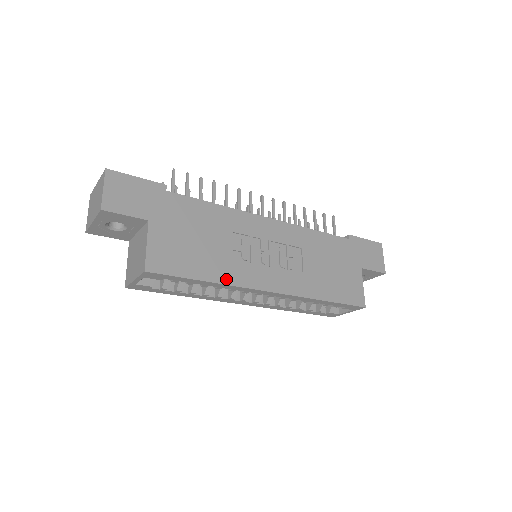
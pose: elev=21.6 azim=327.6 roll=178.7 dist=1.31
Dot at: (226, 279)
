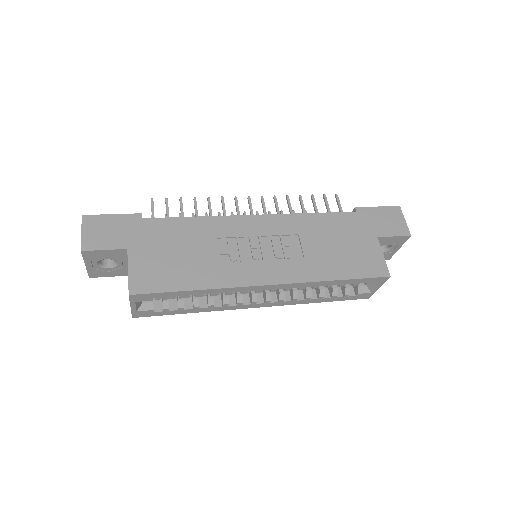
Dot at: (215, 283)
